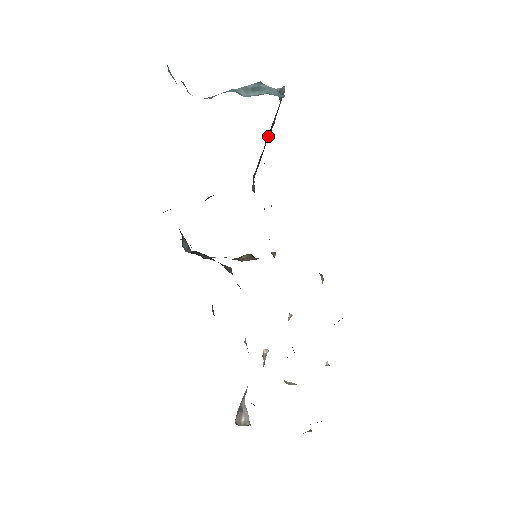
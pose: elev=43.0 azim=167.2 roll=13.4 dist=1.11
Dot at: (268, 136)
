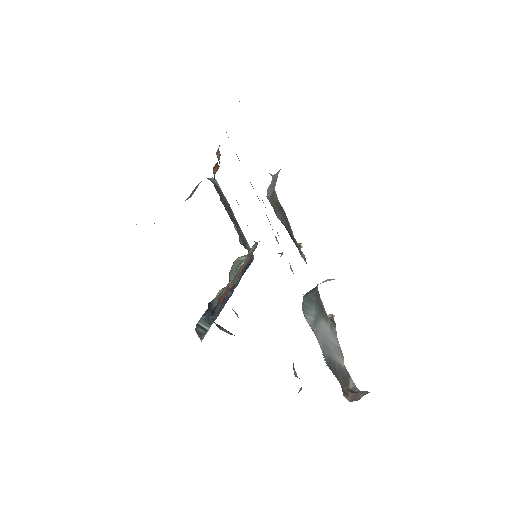
Dot at: (231, 214)
